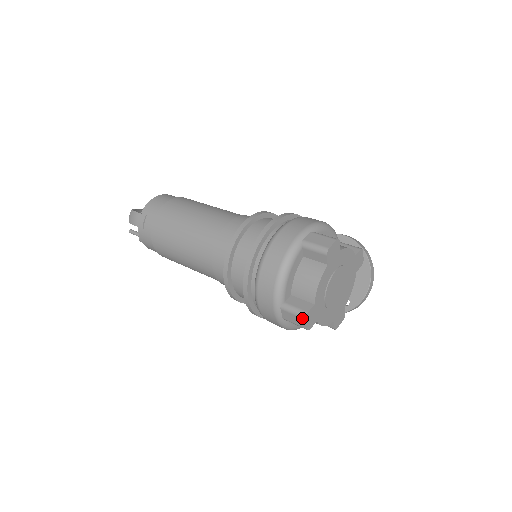
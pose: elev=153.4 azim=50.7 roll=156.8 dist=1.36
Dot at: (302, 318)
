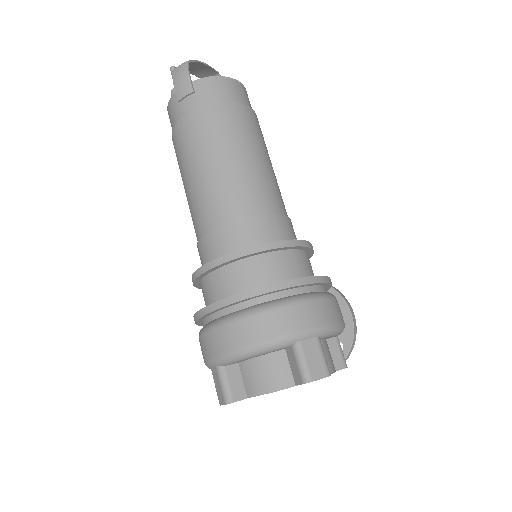
Dot at: (224, 400)
